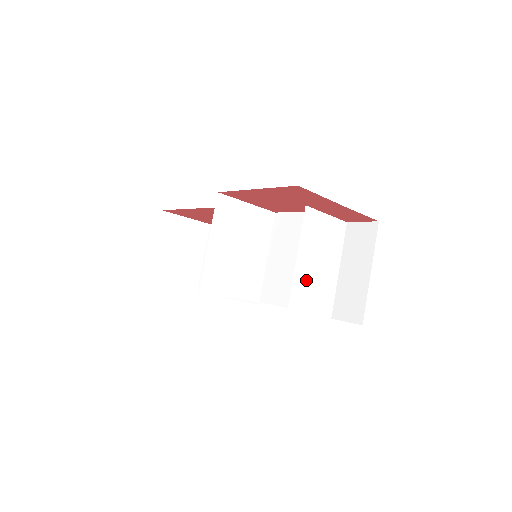
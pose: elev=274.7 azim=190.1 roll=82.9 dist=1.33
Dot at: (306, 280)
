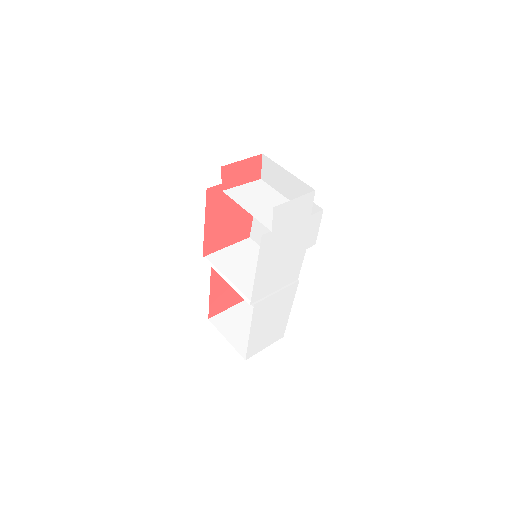
Dot at: (266, 214)
